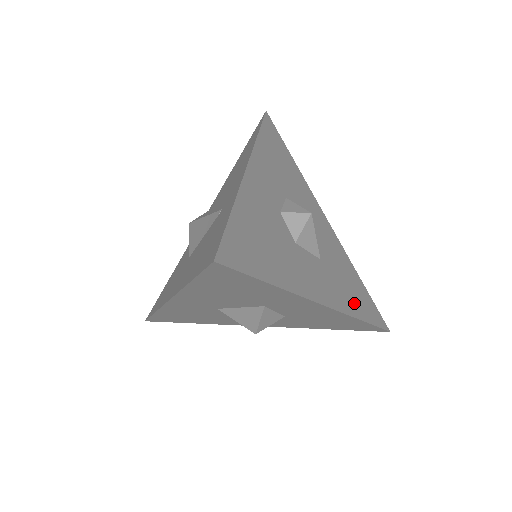
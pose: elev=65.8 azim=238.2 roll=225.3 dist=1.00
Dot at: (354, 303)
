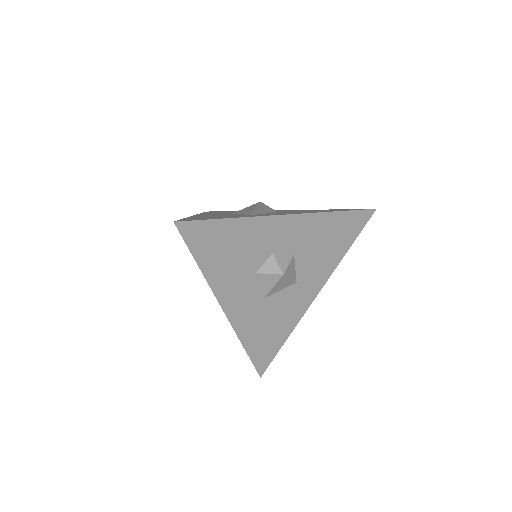
Dot at: (254, 337)
